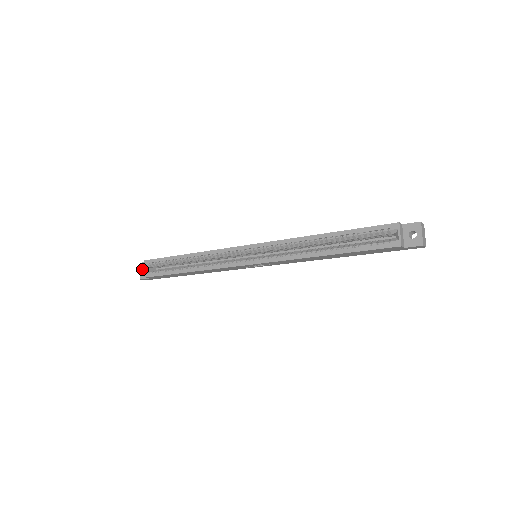
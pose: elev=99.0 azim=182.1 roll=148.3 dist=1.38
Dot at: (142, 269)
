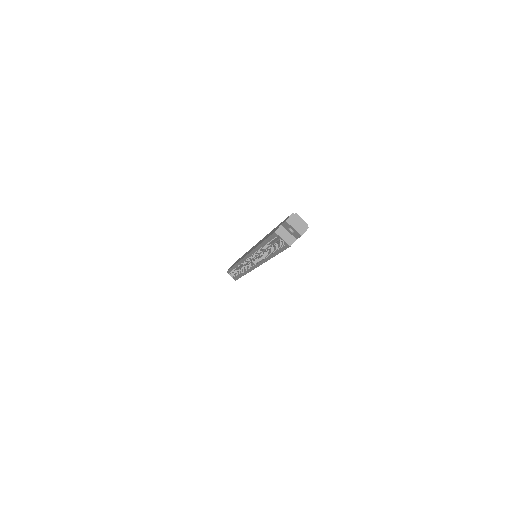
Dot at: occluded
